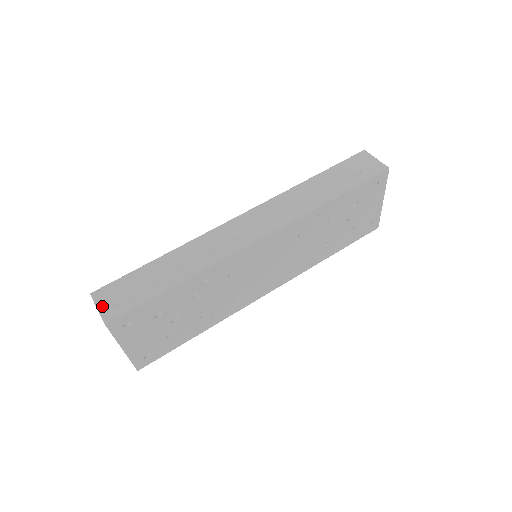
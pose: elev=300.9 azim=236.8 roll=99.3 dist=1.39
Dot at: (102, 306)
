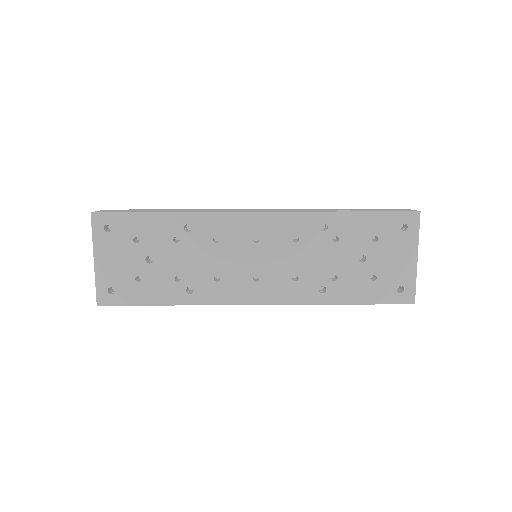
Dot at: occluded
